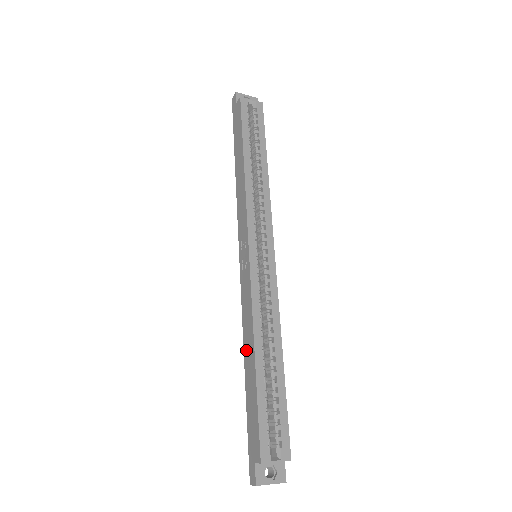
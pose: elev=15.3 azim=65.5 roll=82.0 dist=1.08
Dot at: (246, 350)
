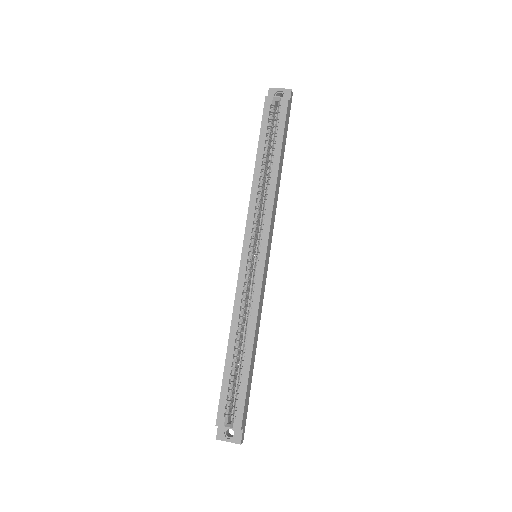
Dot at: occluded
